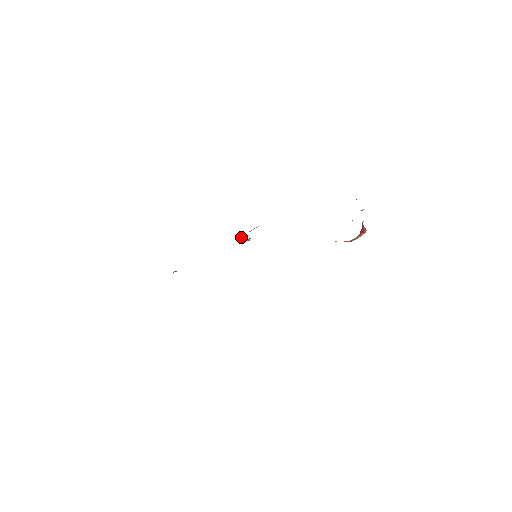
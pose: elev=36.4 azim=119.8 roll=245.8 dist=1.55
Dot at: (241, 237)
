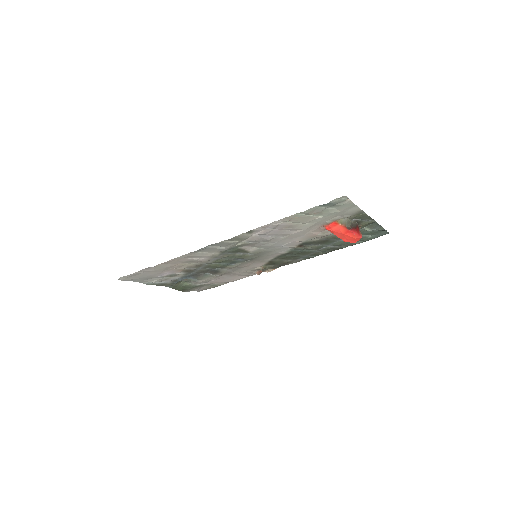
Dot at: (257, 271)
